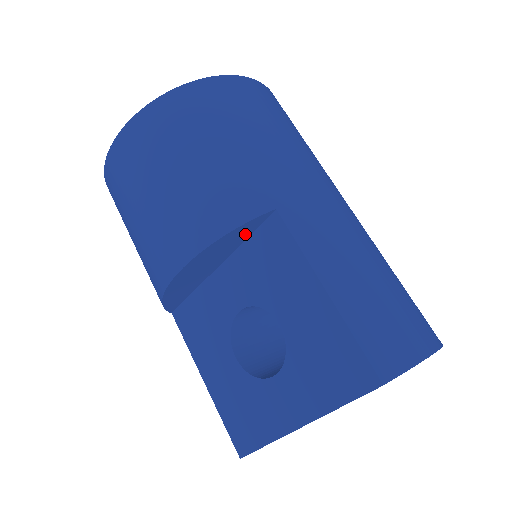
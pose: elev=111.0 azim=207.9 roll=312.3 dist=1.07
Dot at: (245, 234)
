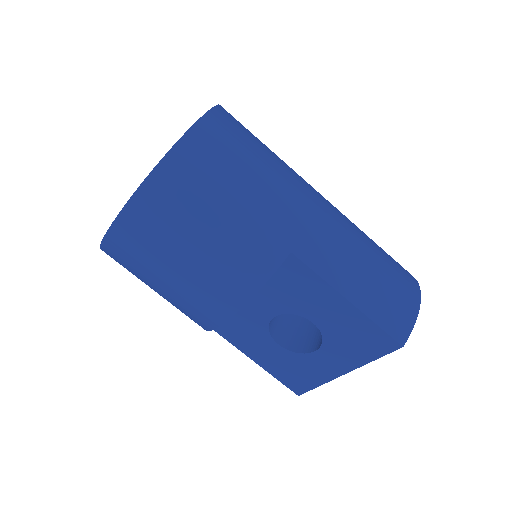
Dot at: occluded
